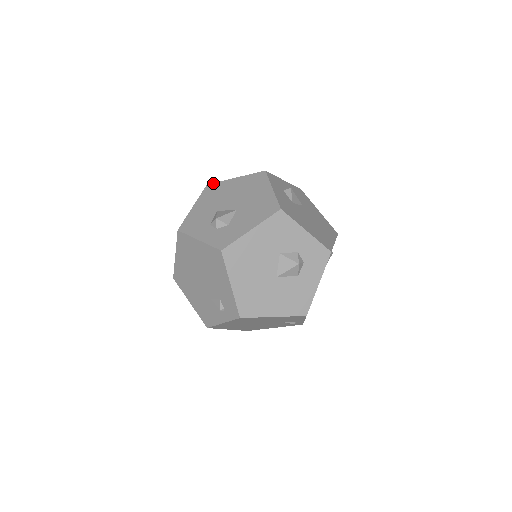
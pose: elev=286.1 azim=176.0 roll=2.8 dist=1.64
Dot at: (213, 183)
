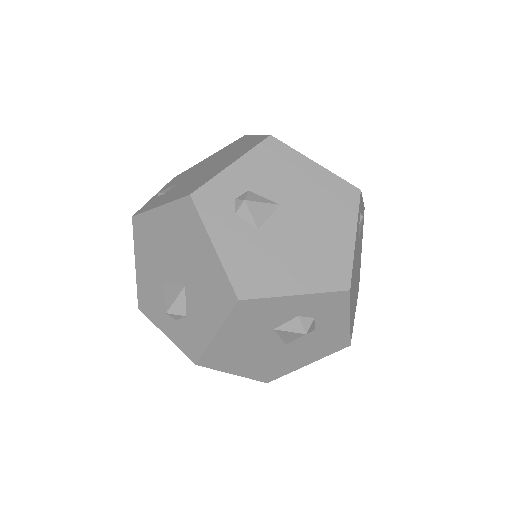
Dot at: (137, 216)
